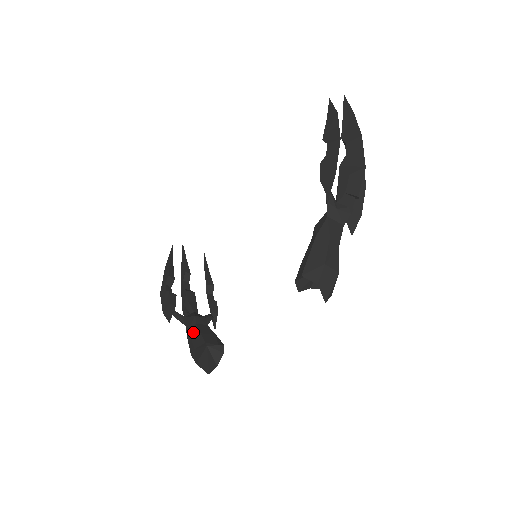
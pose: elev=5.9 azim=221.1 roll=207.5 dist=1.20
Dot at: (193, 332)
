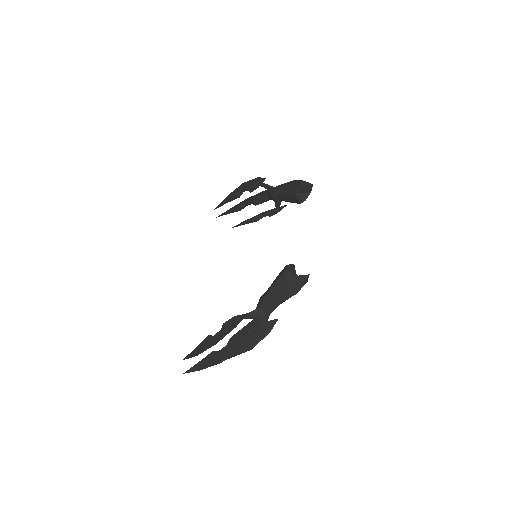
Dot at: (272, 285)
